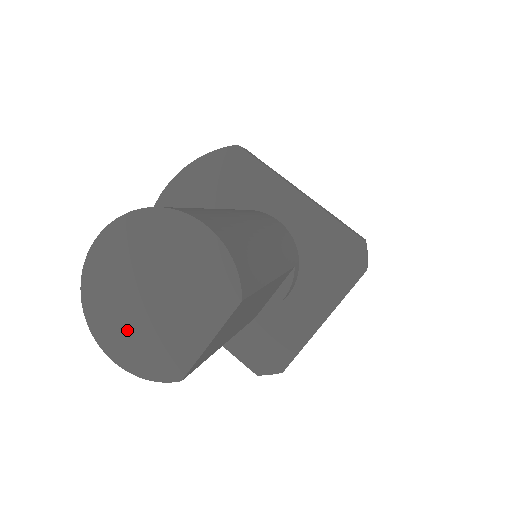
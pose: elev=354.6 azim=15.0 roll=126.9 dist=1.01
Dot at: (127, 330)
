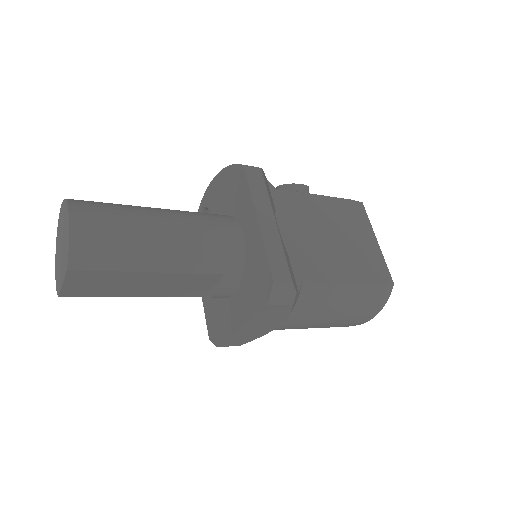
Dot at: (58, 259)
